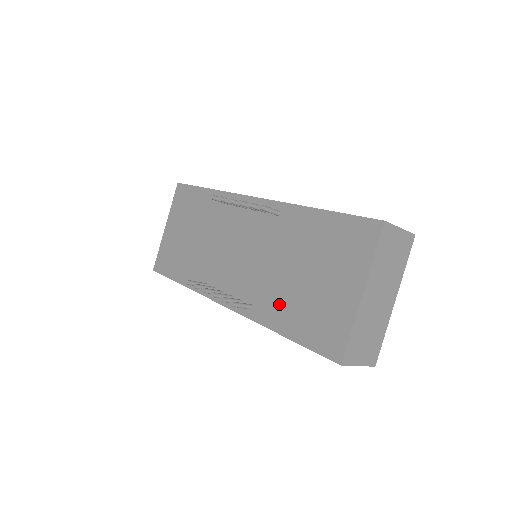
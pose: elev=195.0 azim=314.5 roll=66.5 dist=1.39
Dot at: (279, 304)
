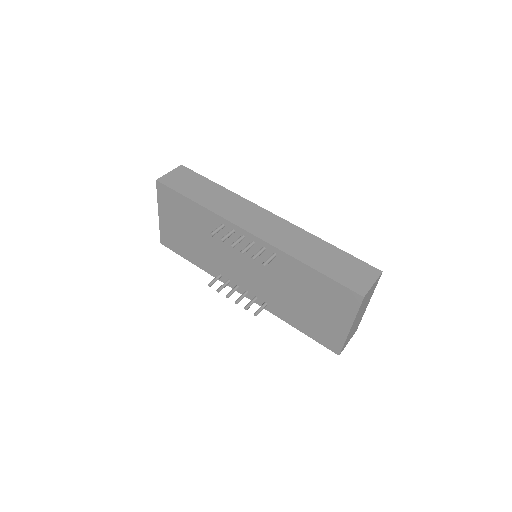
Dot at: (289, 311)
